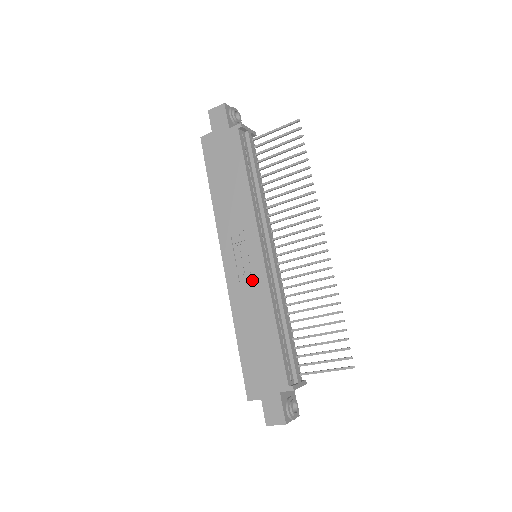
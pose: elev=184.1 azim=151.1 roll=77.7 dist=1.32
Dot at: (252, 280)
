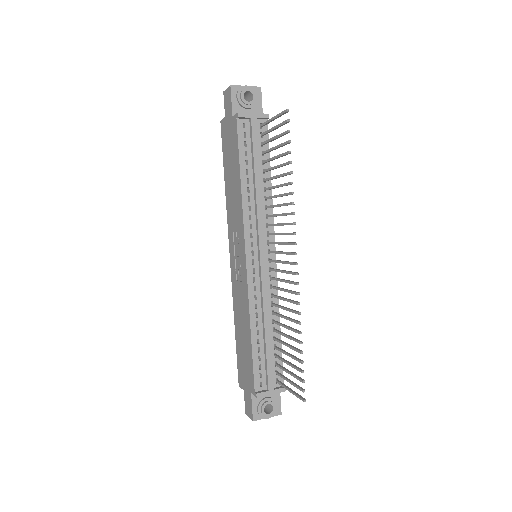
Dot at: (241, 283)
